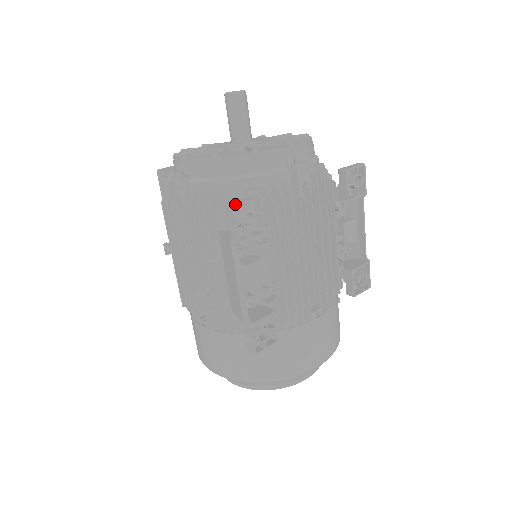
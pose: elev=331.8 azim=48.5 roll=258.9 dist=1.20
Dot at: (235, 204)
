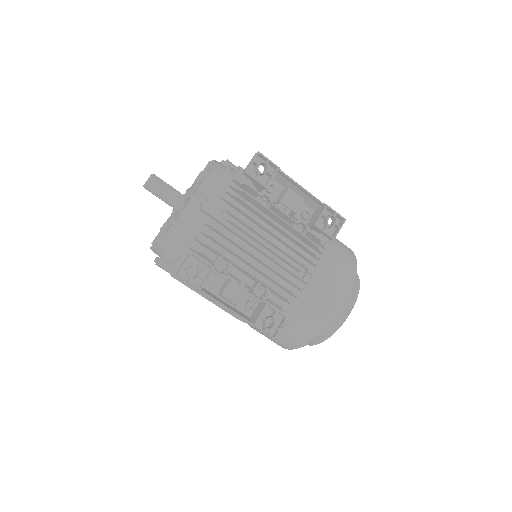
Dot at: (177, 273)
